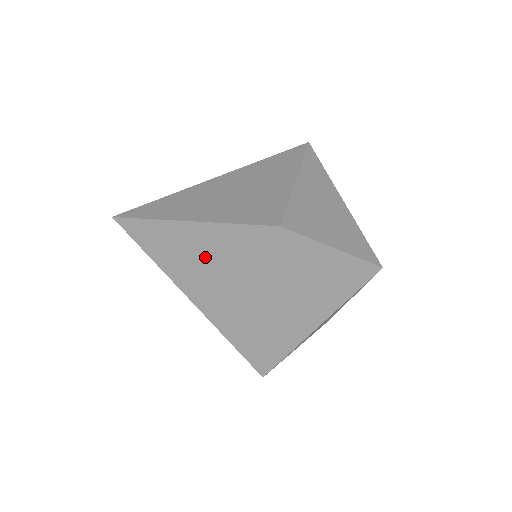
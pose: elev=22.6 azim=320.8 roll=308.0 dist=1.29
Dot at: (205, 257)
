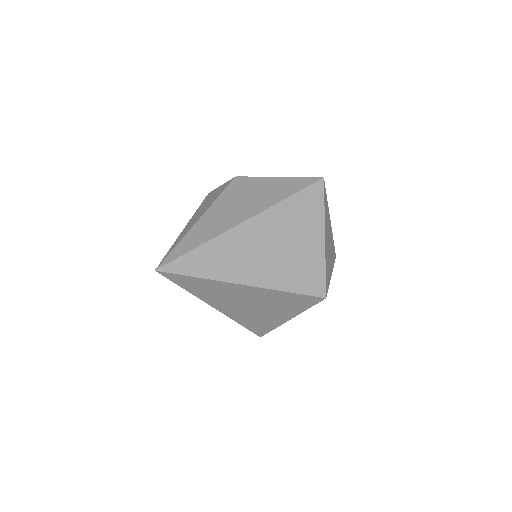
Dot at: (251, 300)
